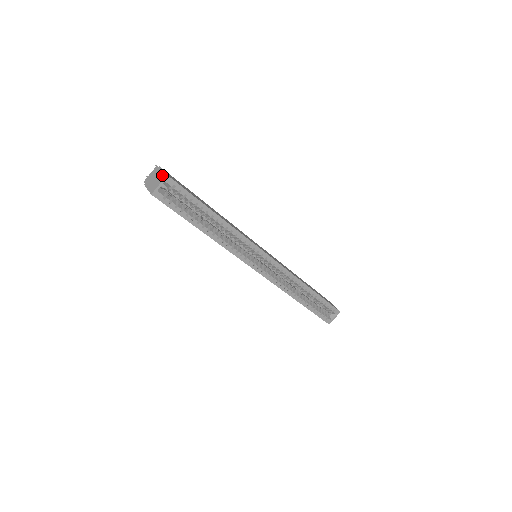
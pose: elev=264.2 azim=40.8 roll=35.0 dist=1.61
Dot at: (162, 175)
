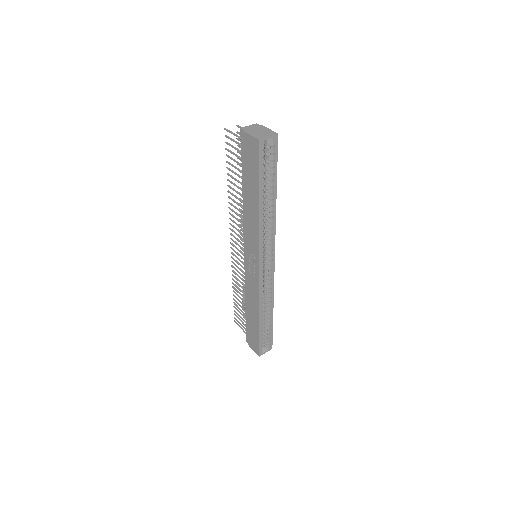
Dot at: (270, 131)
